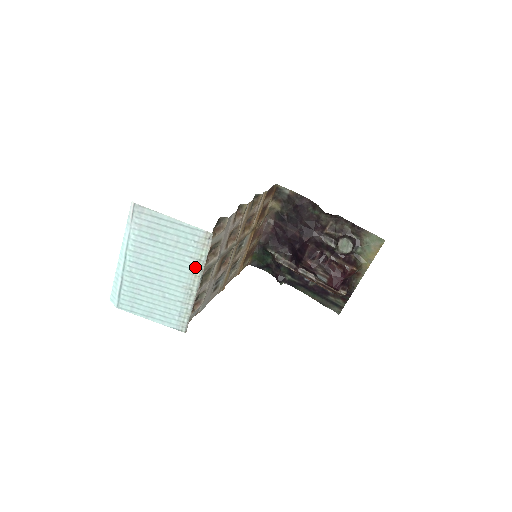
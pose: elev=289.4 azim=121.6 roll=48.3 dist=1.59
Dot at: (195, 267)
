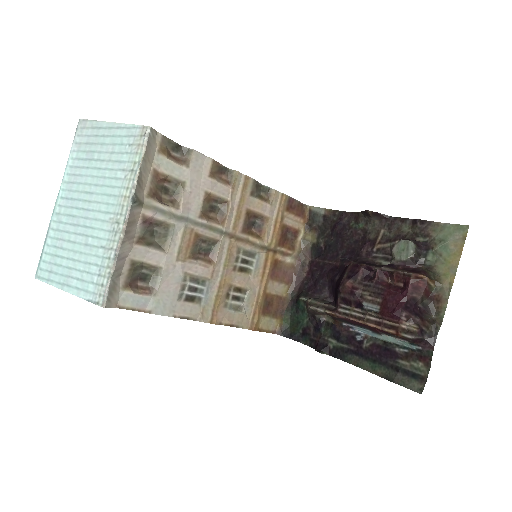
Dot at: (126, 184)
